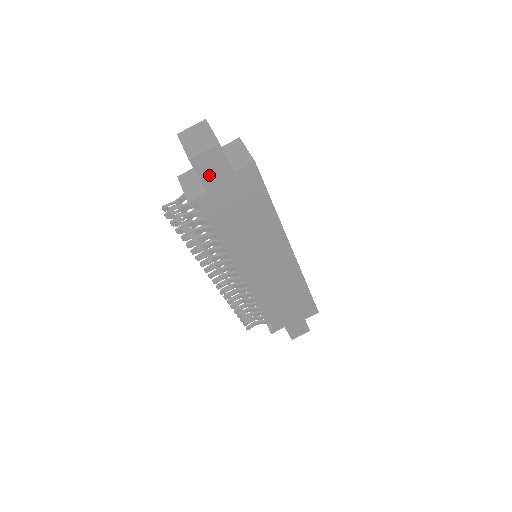
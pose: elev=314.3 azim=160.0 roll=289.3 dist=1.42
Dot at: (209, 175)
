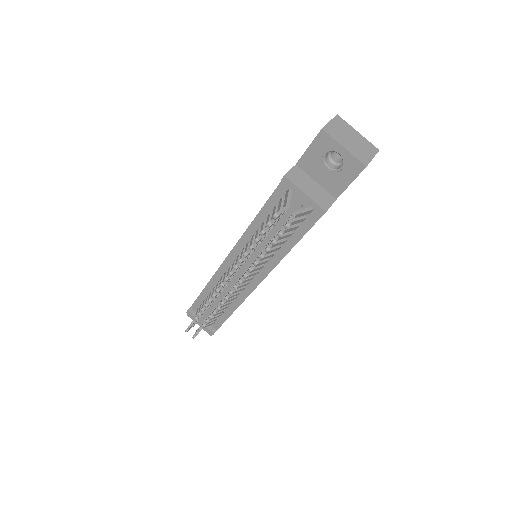
Dot at: occluded
